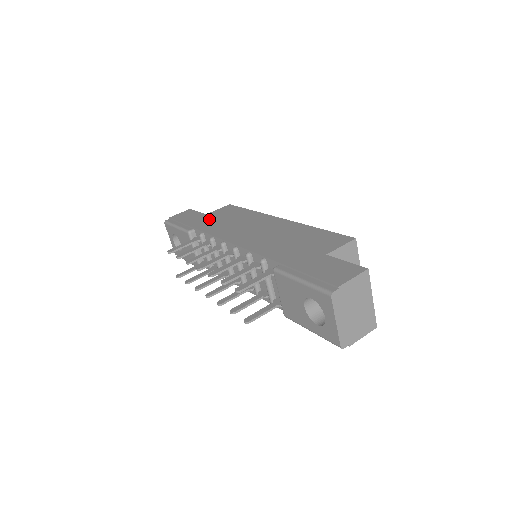
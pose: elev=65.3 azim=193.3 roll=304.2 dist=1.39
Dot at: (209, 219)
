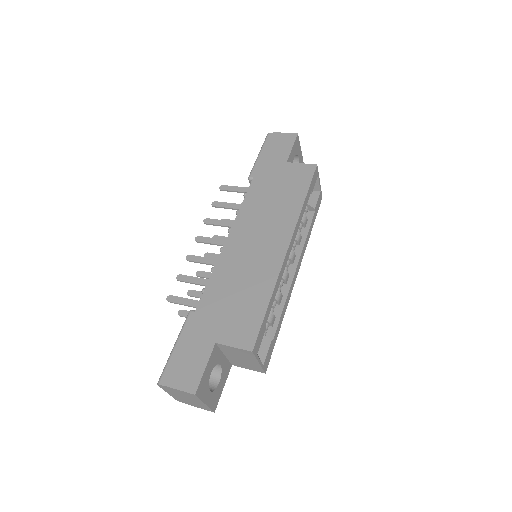
Dot at: (274, 176)
